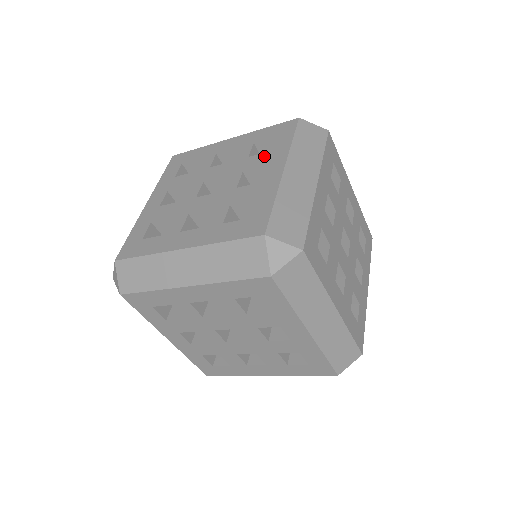
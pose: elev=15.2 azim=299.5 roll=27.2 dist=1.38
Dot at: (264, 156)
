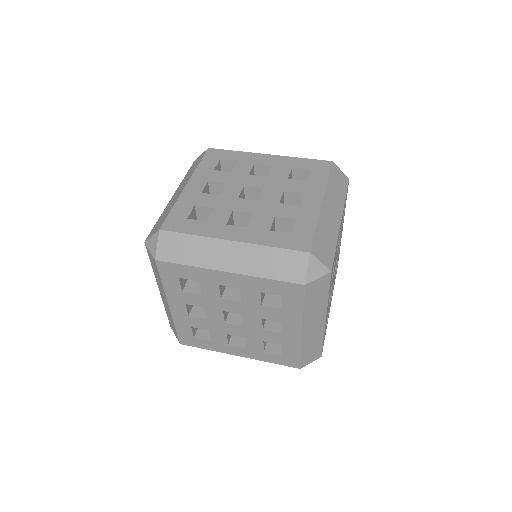
Dot at: (279, 313)
